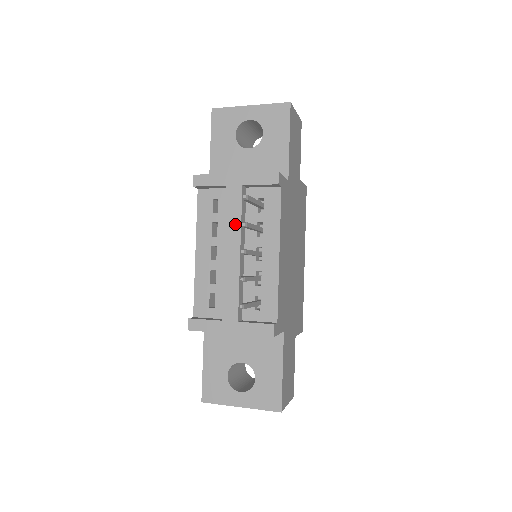
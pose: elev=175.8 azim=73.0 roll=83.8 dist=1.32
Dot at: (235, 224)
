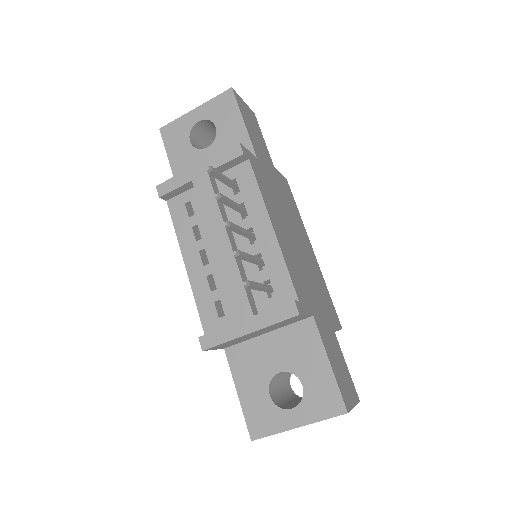
Dot at: (214, 214)
